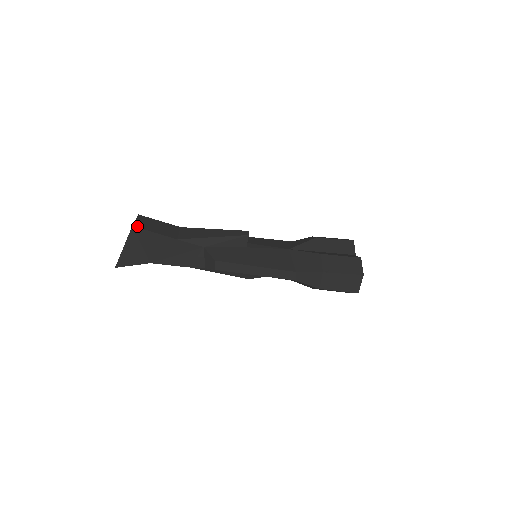
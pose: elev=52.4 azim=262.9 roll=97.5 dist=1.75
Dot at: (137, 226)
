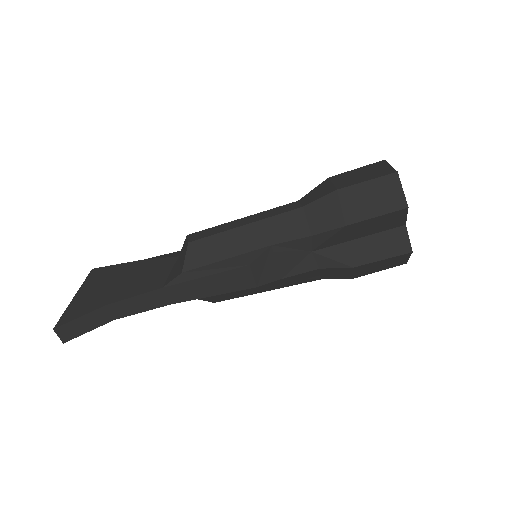
Dot at: (98, 270)
